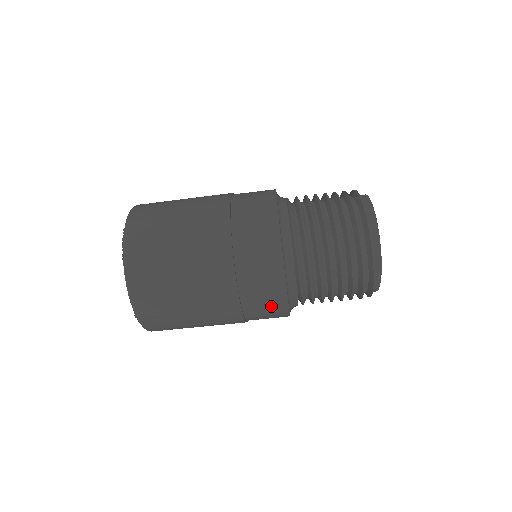
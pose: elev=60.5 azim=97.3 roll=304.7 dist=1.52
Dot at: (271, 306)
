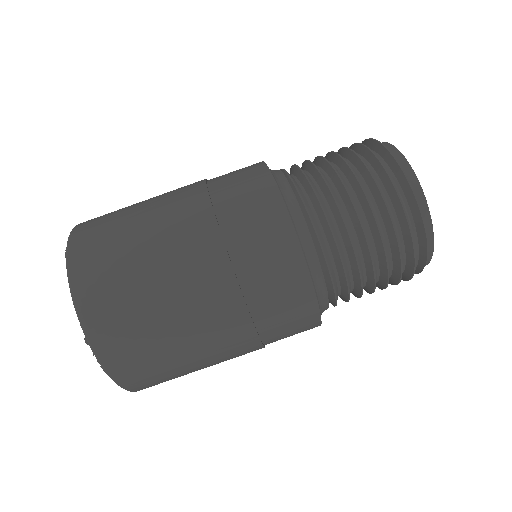
Dot at: (284, 279)
